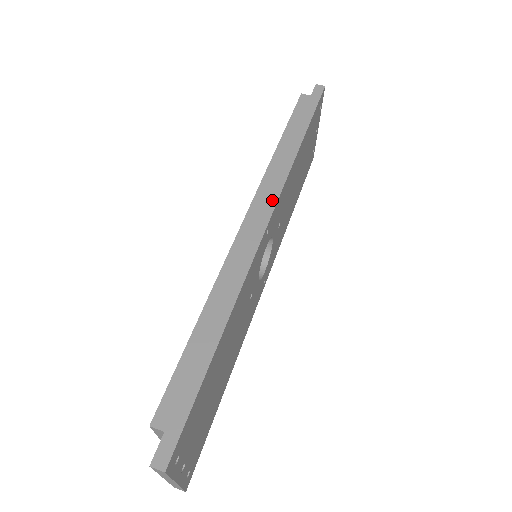
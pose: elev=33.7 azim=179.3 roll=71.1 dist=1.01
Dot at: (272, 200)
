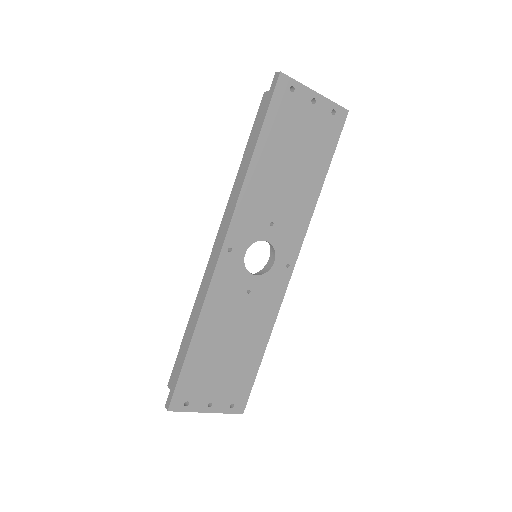
Dot at: (227, 224)
